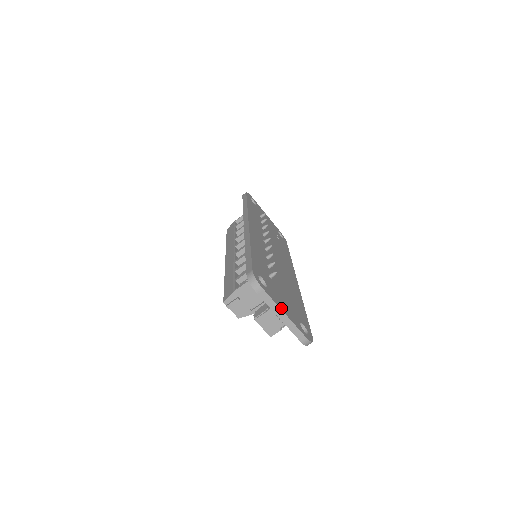
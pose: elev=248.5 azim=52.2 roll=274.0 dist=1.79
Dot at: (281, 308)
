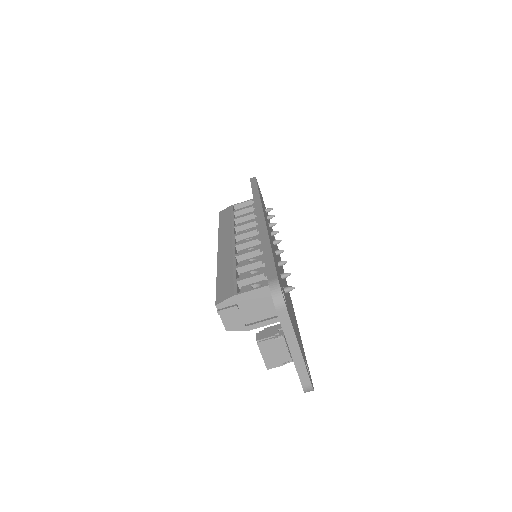
Dot at: occluded
